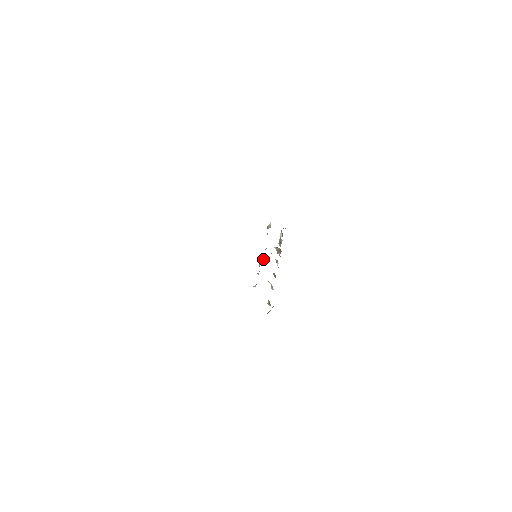
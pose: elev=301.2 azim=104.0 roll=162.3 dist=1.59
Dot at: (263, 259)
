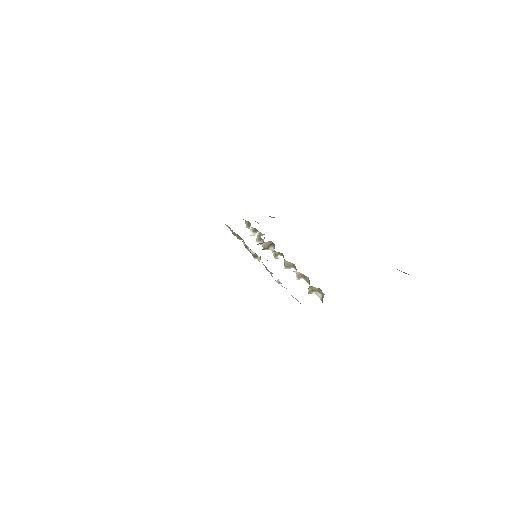
Dot at: (259, 259)
